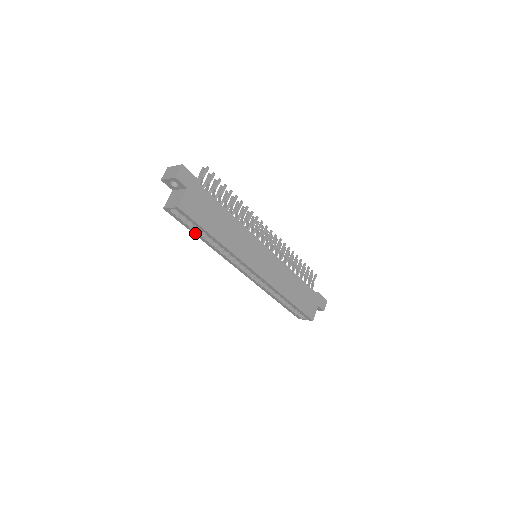
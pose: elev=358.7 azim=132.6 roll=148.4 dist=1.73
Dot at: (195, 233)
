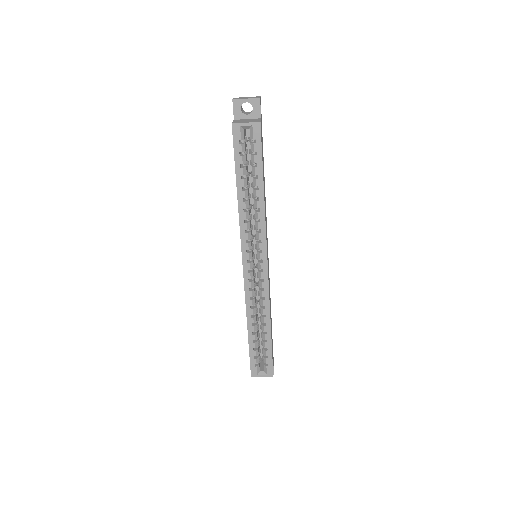
Dot at: (239, 177)
